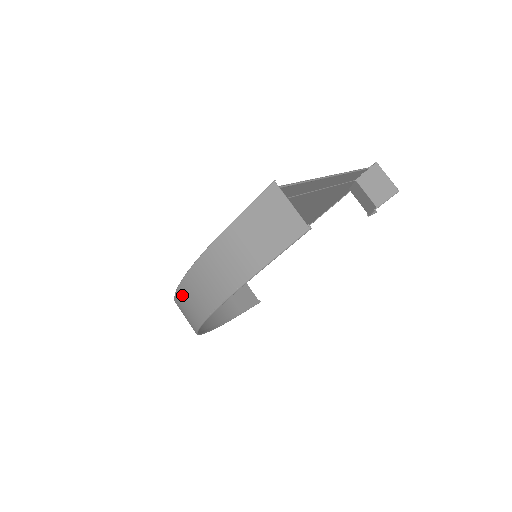
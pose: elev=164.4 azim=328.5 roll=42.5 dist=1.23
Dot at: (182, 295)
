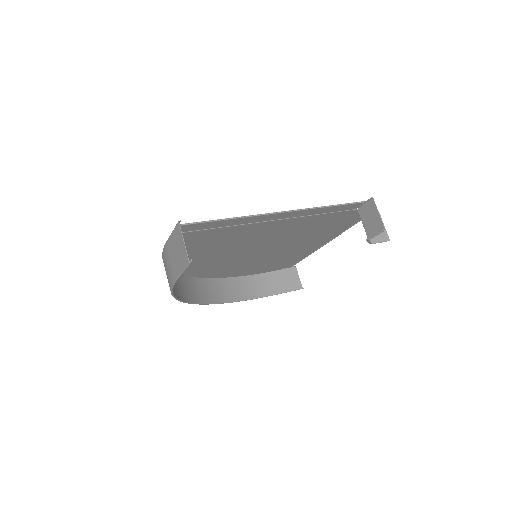
Dot at: occluded
